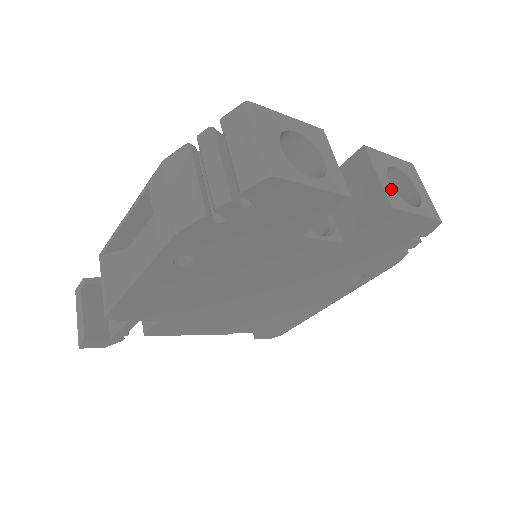
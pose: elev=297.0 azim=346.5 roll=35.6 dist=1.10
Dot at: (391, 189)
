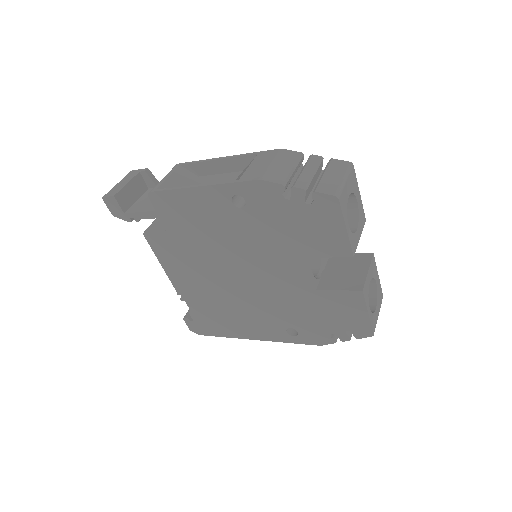
Dot at: (368, 285)
